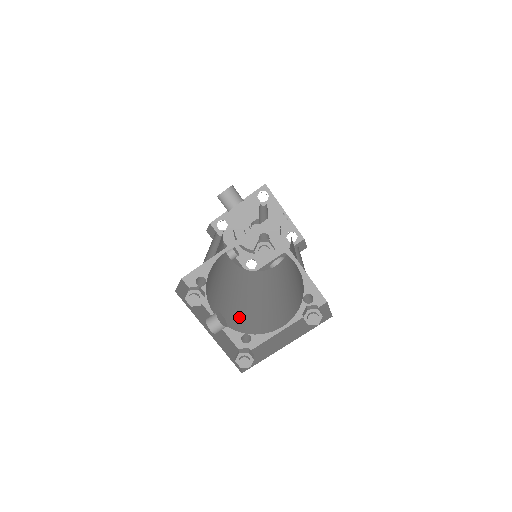
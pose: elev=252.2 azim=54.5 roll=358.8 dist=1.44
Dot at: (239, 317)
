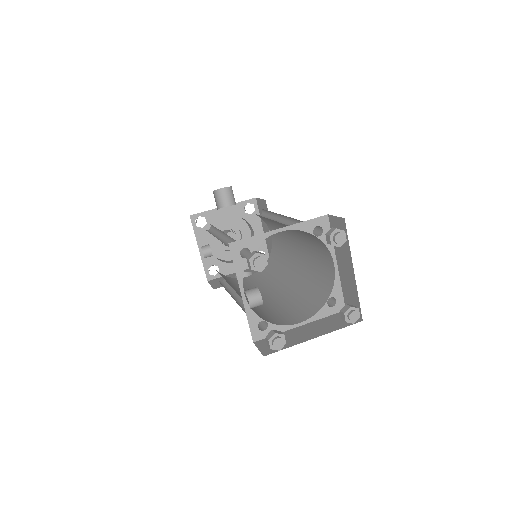
Dot at: occluded
